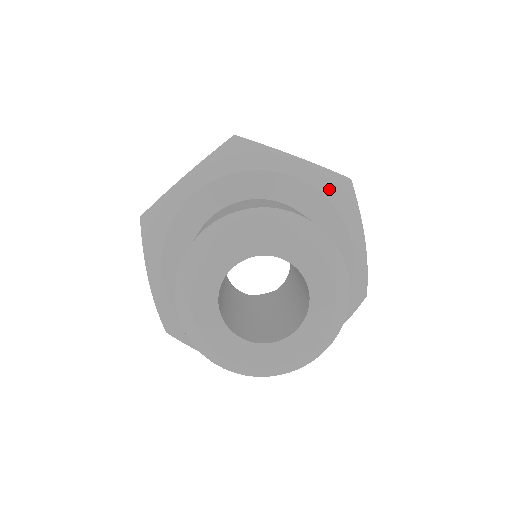
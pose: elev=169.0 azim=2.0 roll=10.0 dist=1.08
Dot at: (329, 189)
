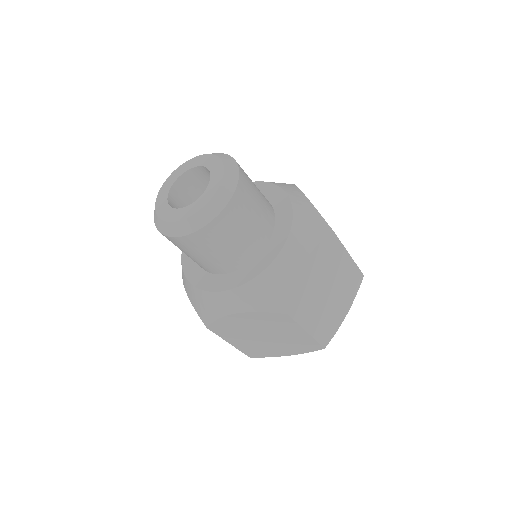
Dot at: (302, 213)
